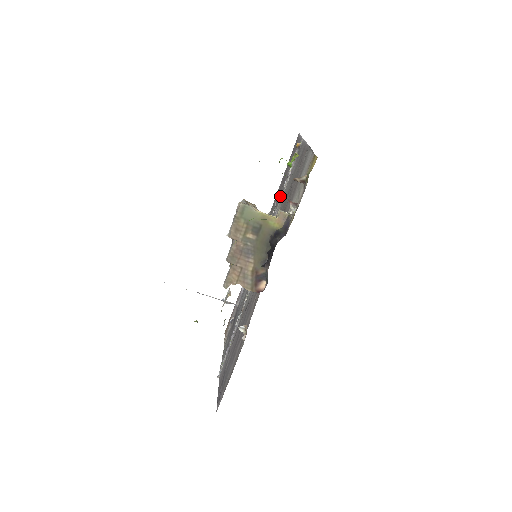
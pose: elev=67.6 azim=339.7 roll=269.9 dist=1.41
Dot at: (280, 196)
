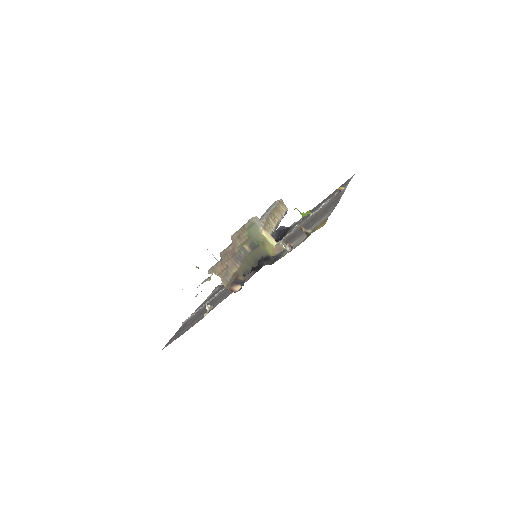
Dot at: occluded
